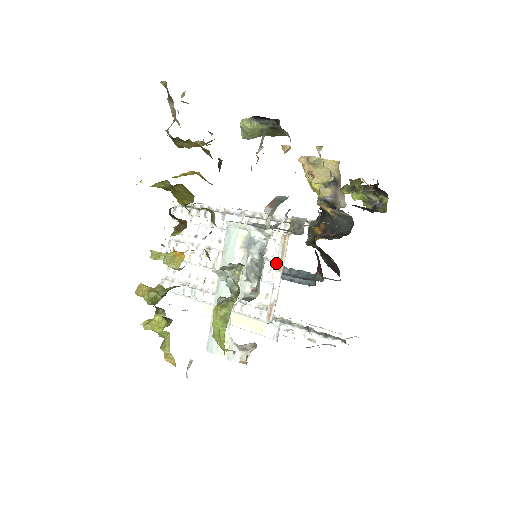
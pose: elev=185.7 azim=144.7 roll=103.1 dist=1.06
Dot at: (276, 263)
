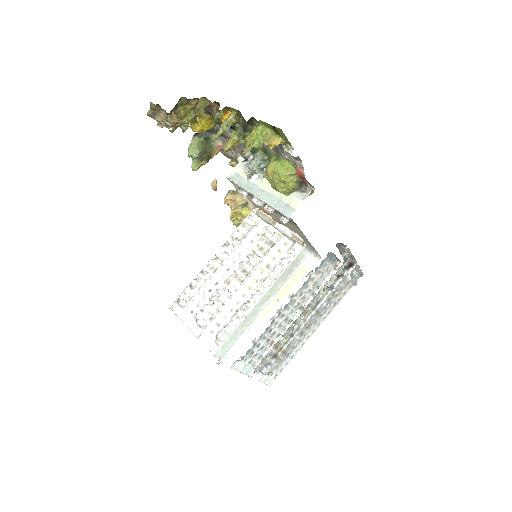
Dot at: (270, 223)
